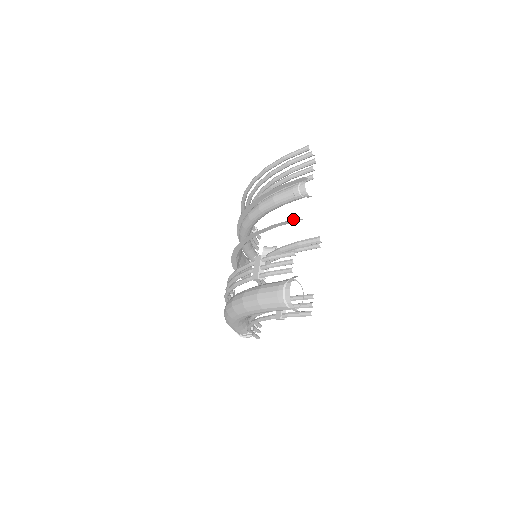
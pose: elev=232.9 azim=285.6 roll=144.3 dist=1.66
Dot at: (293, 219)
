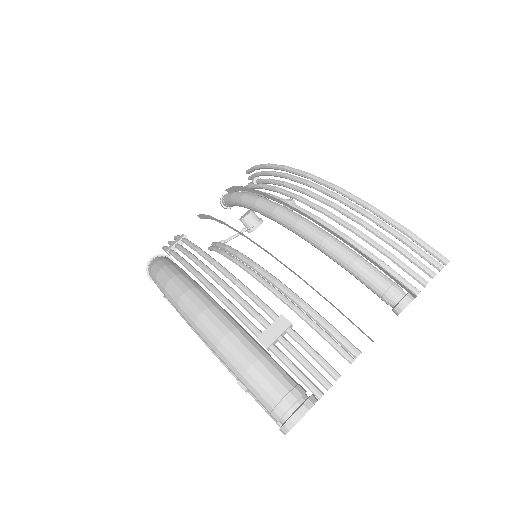
Dot at: occluded
